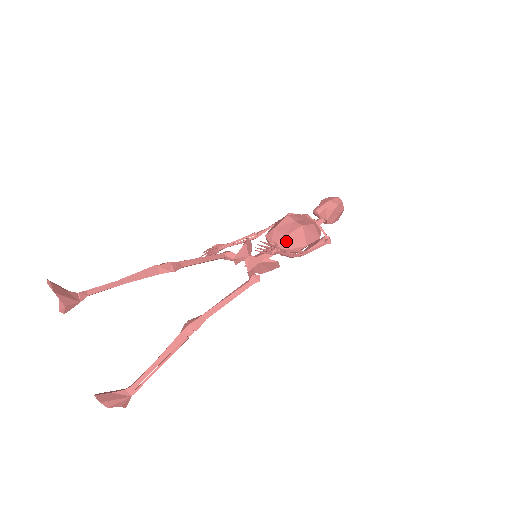
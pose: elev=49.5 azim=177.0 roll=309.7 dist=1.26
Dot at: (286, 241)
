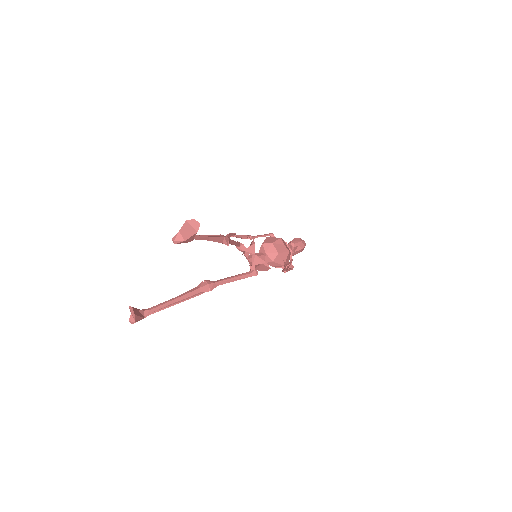
Dot at: (277, 256)
